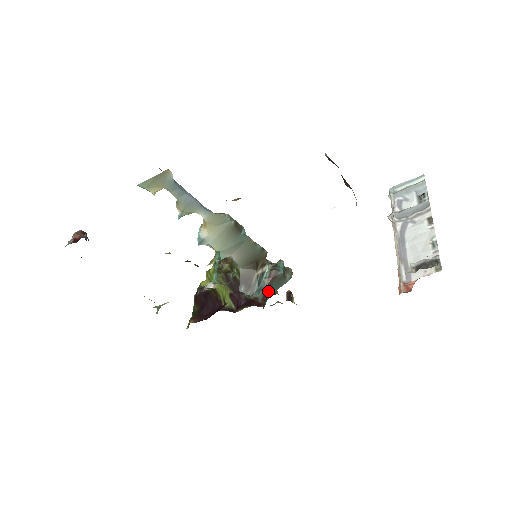
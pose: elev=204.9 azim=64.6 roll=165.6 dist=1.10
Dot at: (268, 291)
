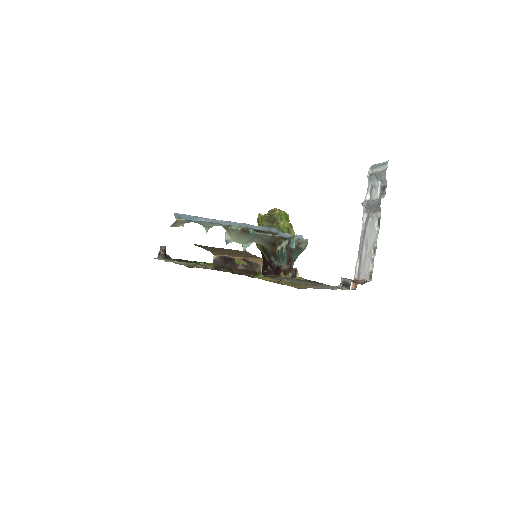
Dot at: (290, 259)
